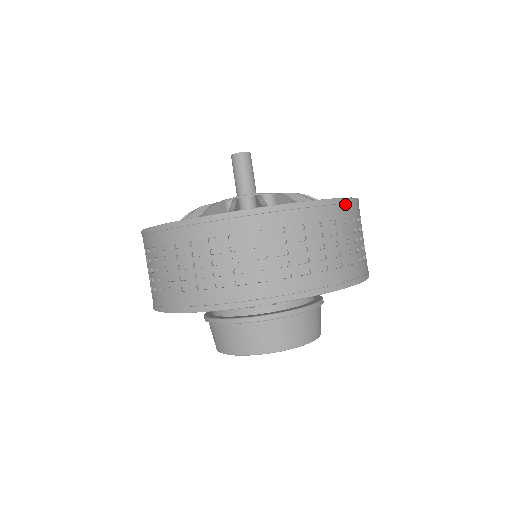
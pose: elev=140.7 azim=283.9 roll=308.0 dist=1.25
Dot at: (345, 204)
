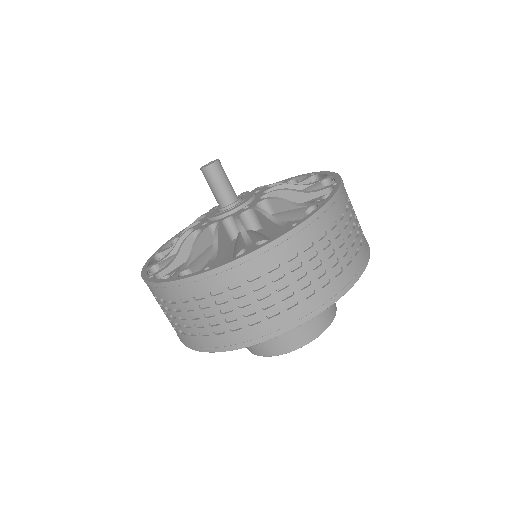
Dot at: (342, 191)
